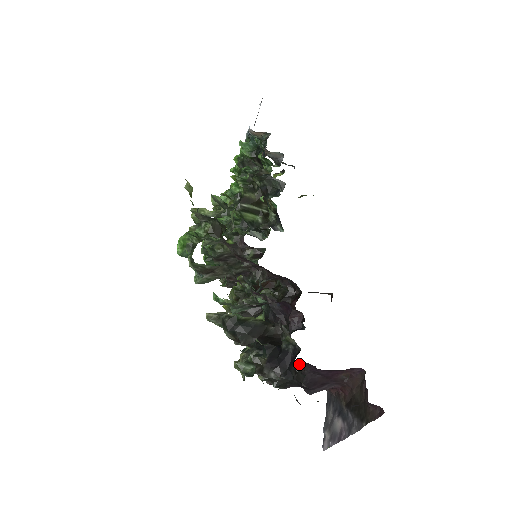
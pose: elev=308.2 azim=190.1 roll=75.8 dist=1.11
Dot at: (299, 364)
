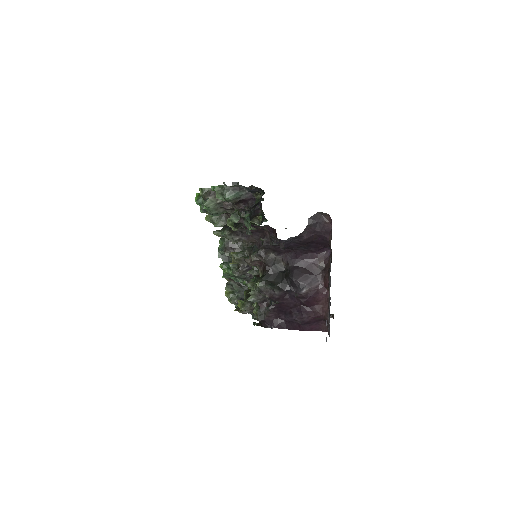
Dot at: (284, 263)
